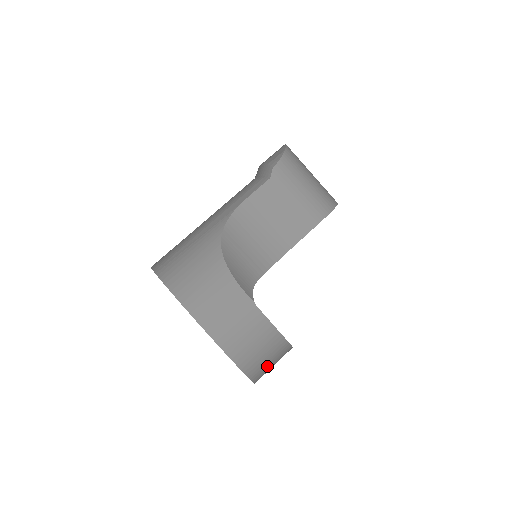
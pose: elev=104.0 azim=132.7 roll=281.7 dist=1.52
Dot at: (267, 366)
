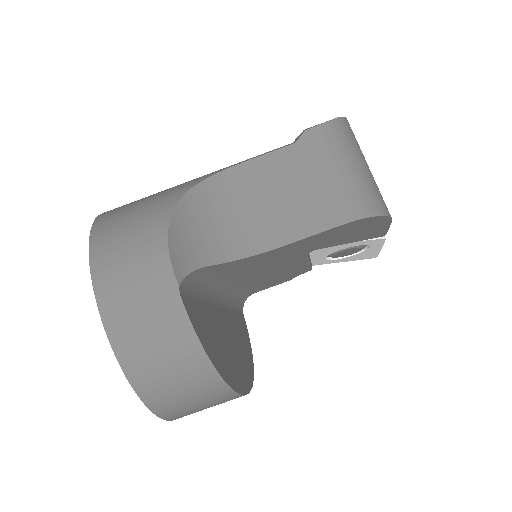
Dot at: (180, 398)
